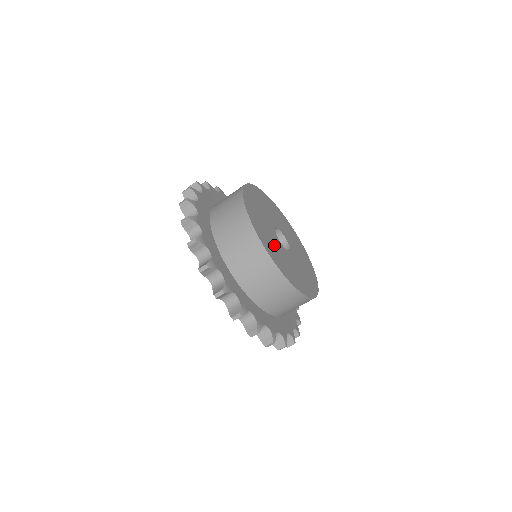
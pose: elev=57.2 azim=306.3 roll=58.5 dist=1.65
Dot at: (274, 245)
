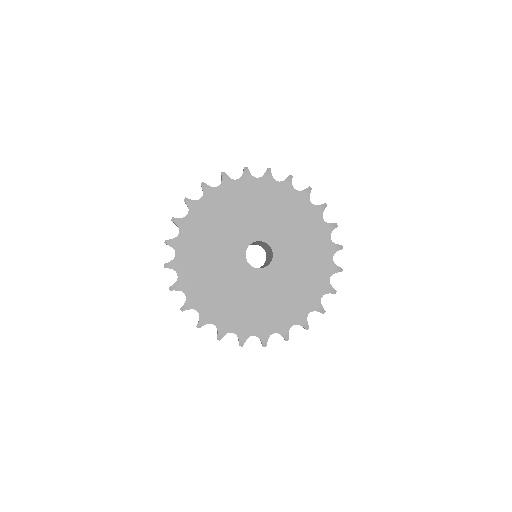
Dot at: (226, 274)
